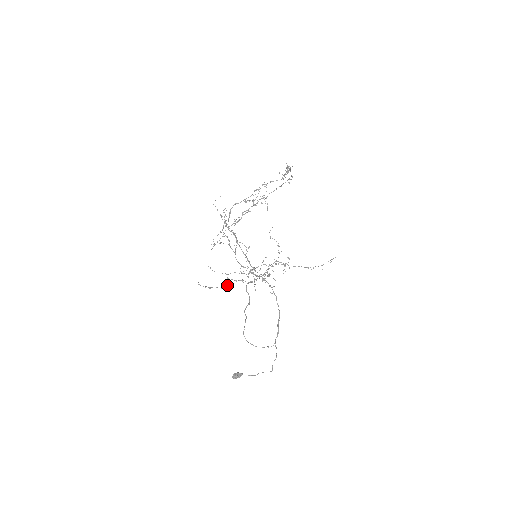
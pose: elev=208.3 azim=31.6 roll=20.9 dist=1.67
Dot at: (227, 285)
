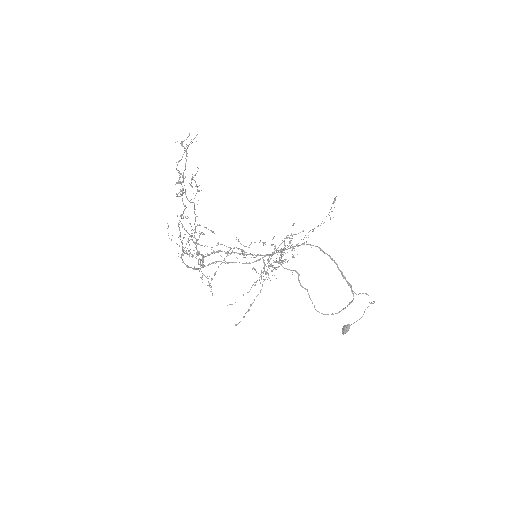
Dot at: occluded
